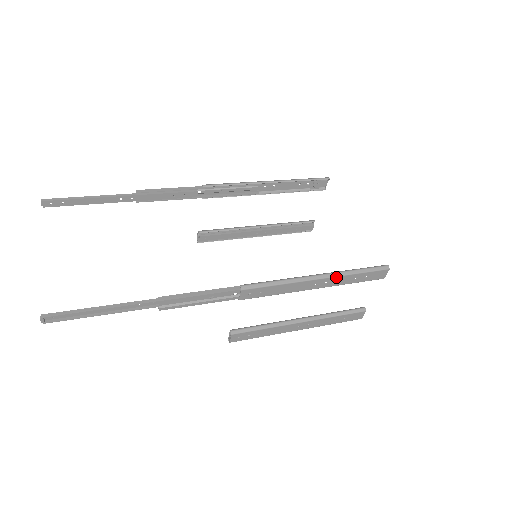
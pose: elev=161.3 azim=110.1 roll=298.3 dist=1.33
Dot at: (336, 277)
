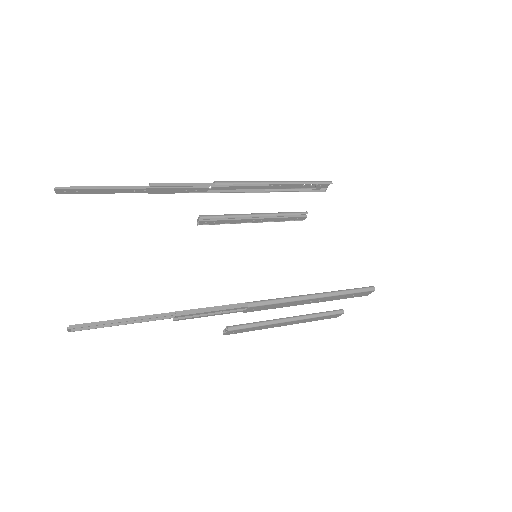
Dot at: (330, 297)
